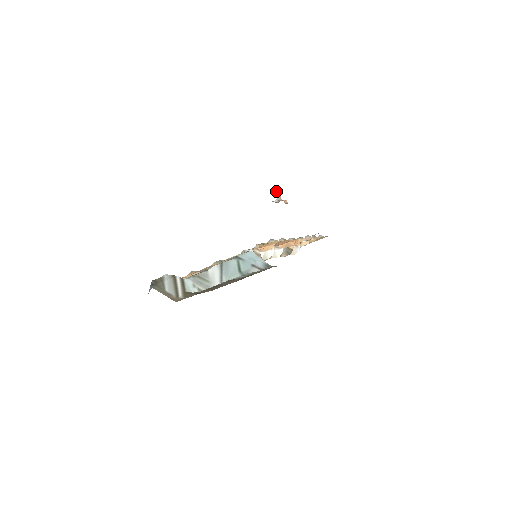
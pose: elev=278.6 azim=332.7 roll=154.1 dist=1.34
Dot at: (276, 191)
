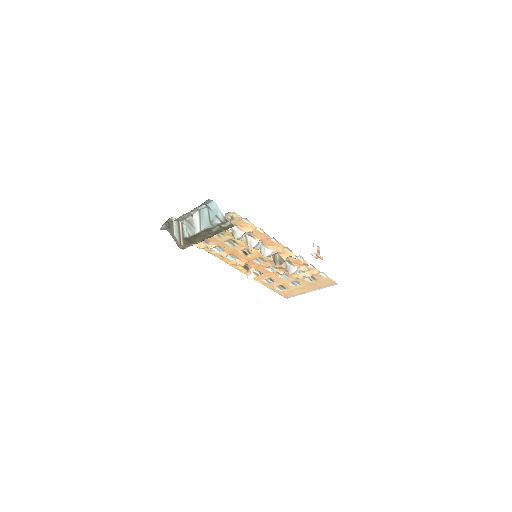
Dot at: (318, 249)
